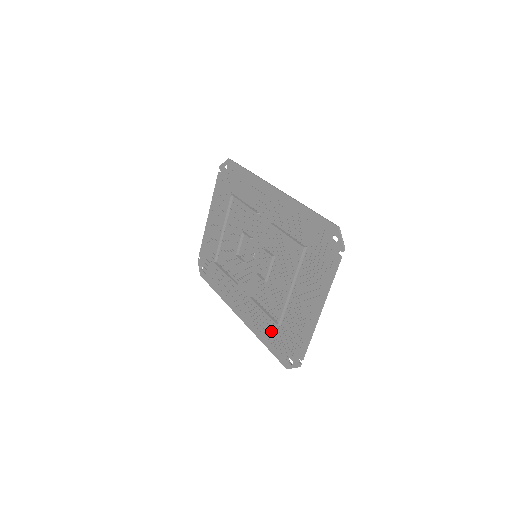
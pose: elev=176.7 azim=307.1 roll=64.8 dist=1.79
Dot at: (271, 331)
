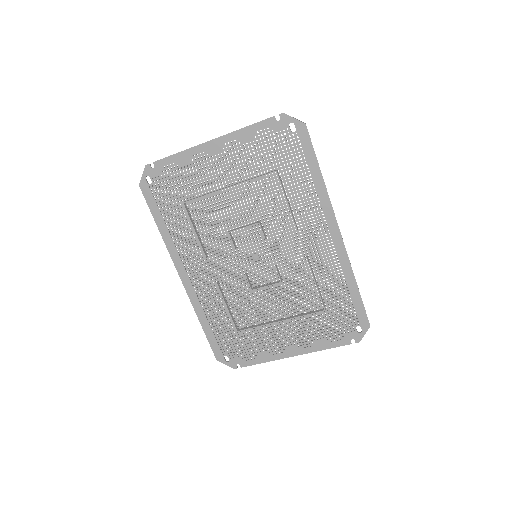
Dot at: (222, 325)
